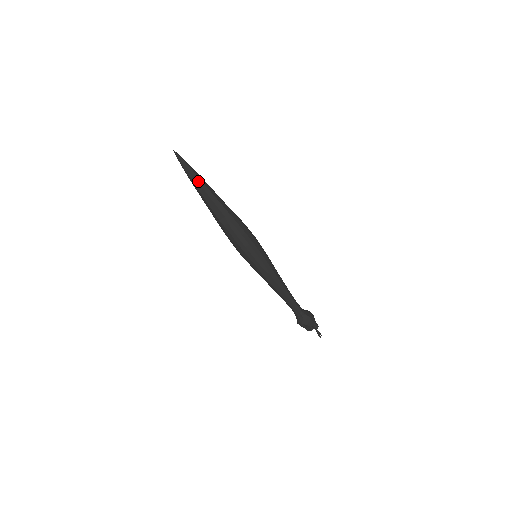
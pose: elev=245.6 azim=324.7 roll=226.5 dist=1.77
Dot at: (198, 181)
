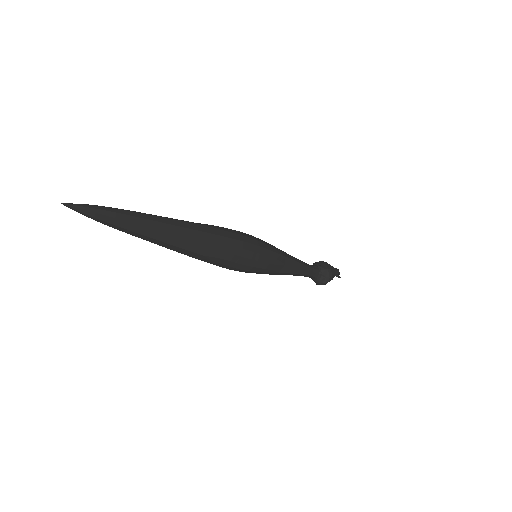
Dot at: (143, 224)
